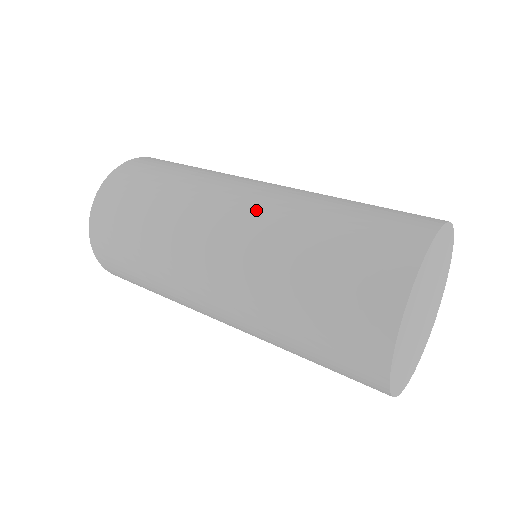
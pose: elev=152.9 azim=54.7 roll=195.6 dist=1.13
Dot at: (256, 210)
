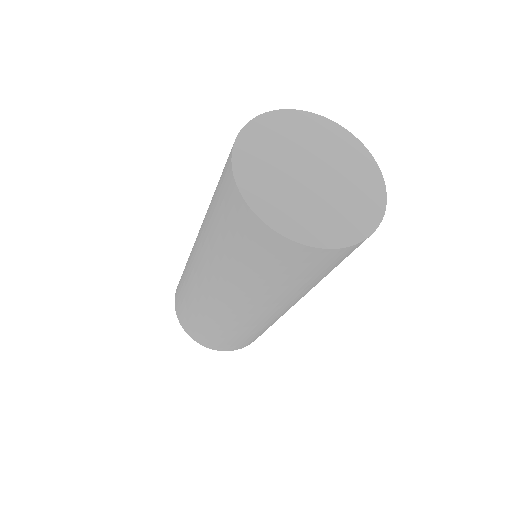
Dot at: occluded
